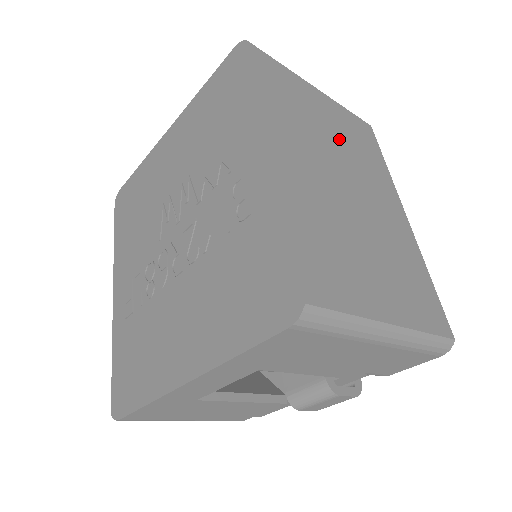
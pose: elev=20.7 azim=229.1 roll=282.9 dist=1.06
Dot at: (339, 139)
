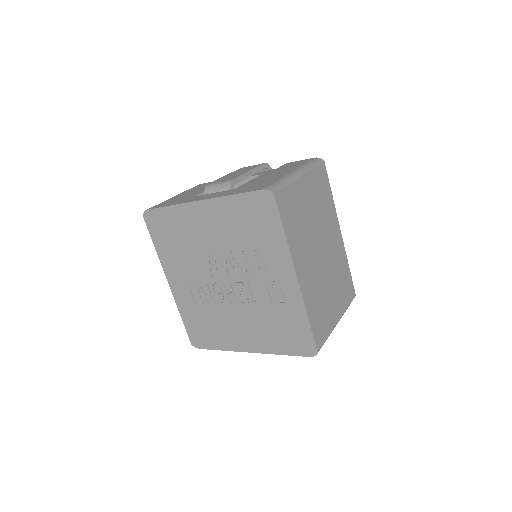
Dot at: (315, 214)
